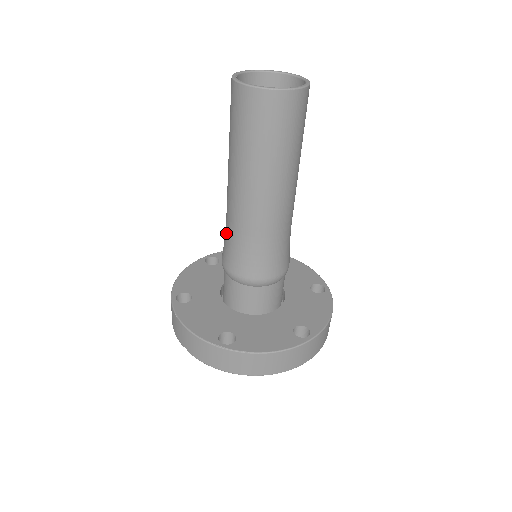
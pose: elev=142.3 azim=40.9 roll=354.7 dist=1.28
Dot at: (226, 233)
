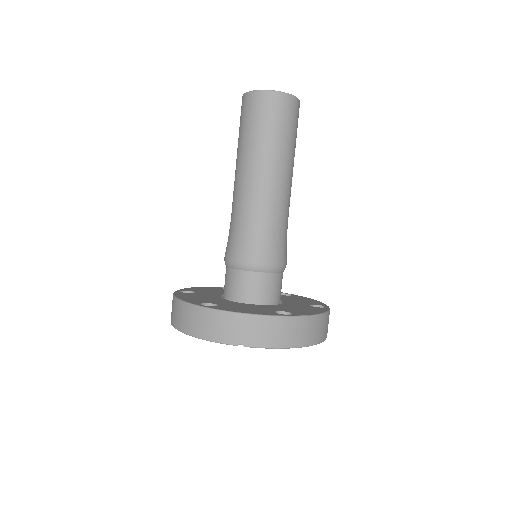
Dot at: (244, 227)
